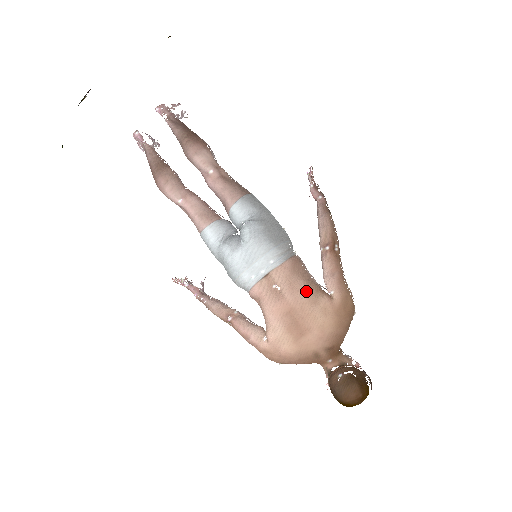
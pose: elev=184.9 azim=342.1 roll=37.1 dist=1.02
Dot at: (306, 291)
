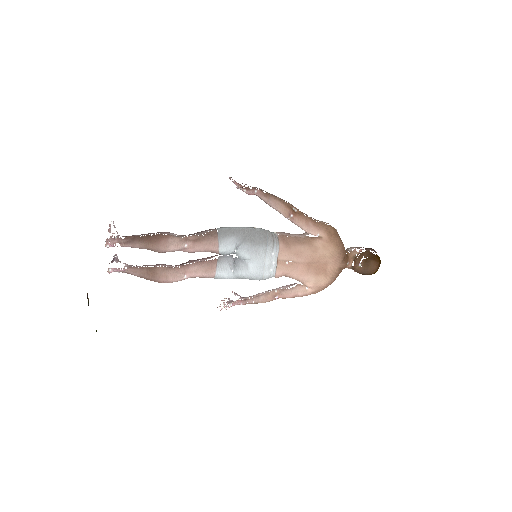
Dot at: (306, 249)
